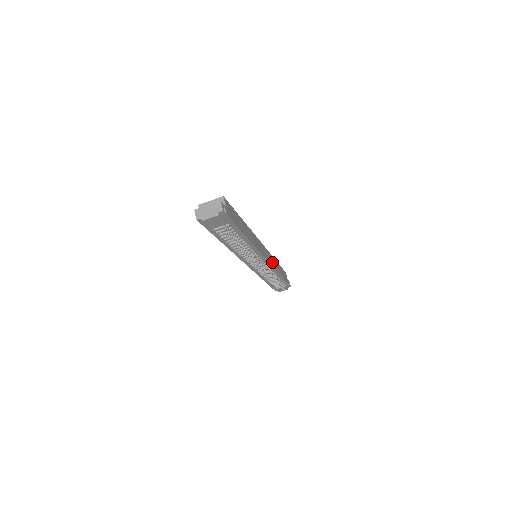
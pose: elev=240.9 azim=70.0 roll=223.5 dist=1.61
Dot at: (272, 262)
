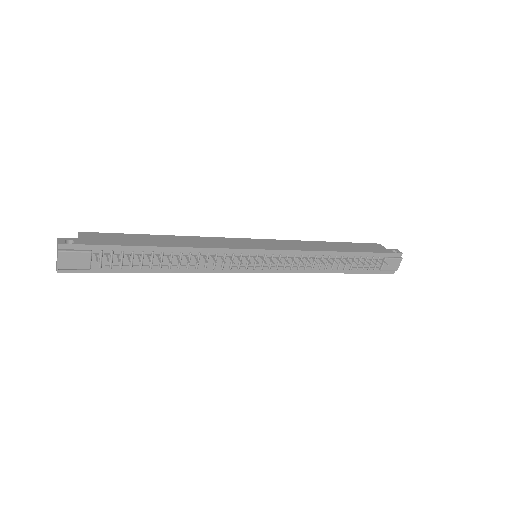
Dot at: (297, 247)
